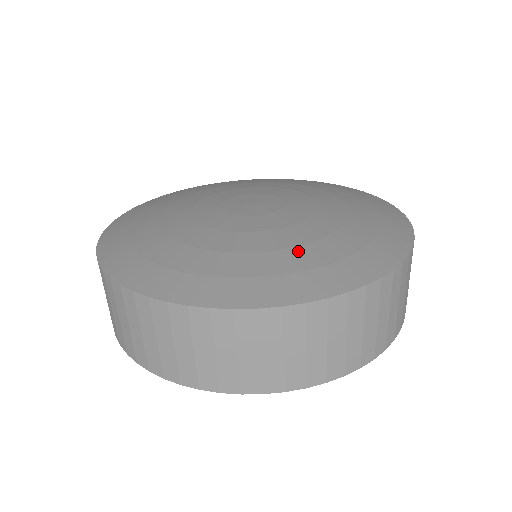
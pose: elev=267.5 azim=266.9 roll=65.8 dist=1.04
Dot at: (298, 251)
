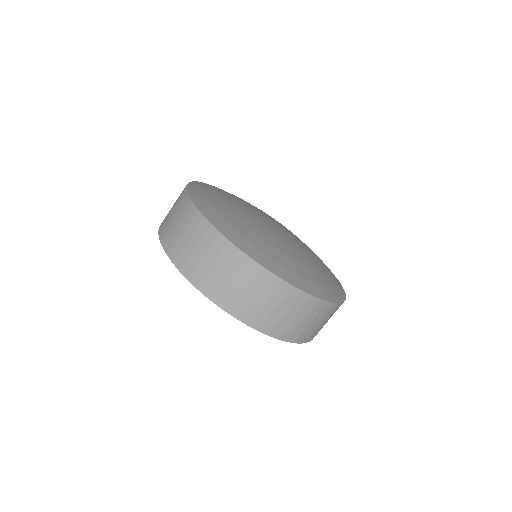
Dot at: (271, 248)
